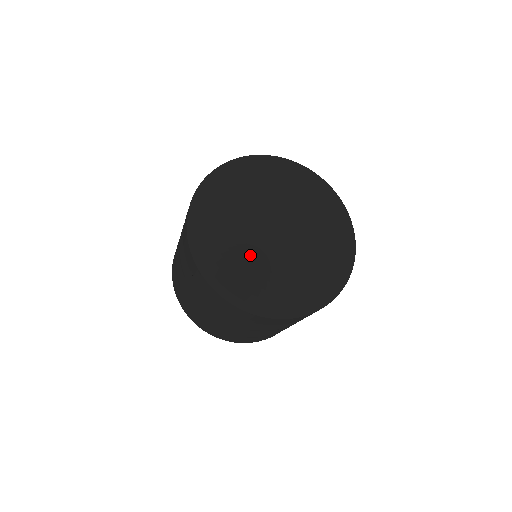
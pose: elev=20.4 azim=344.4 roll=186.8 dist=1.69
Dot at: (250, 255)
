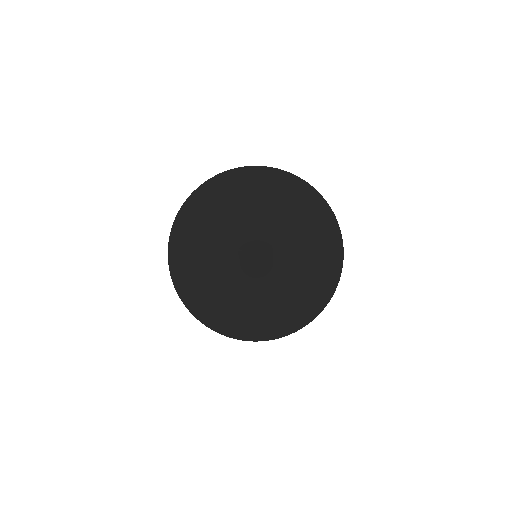
Dot at: (225, 287)
